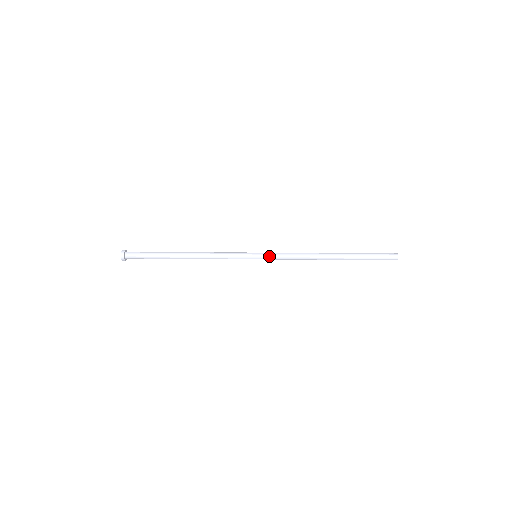
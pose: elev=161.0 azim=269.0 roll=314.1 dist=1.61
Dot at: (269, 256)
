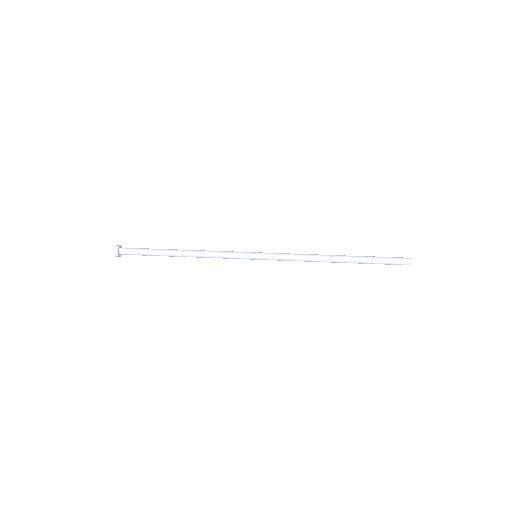
Dot at: (270, 259)
